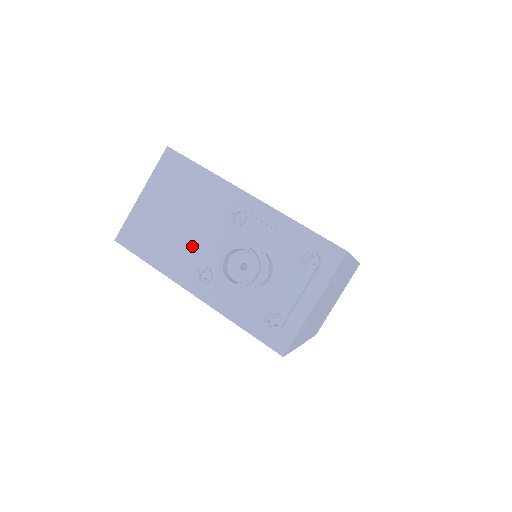
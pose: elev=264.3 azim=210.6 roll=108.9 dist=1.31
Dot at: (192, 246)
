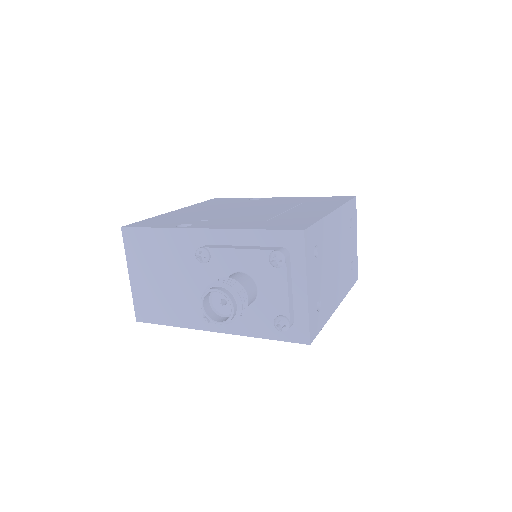
Dot at: (189, 295)
